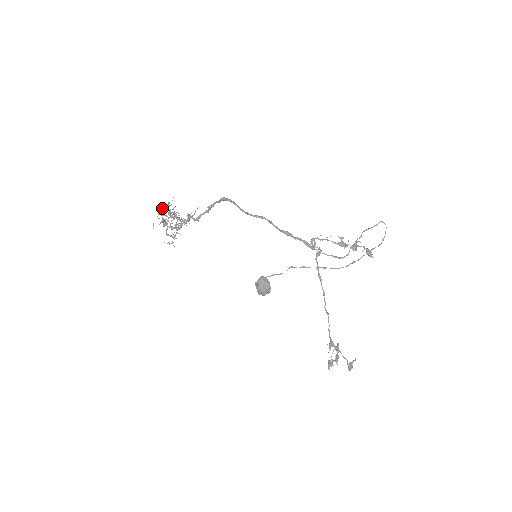
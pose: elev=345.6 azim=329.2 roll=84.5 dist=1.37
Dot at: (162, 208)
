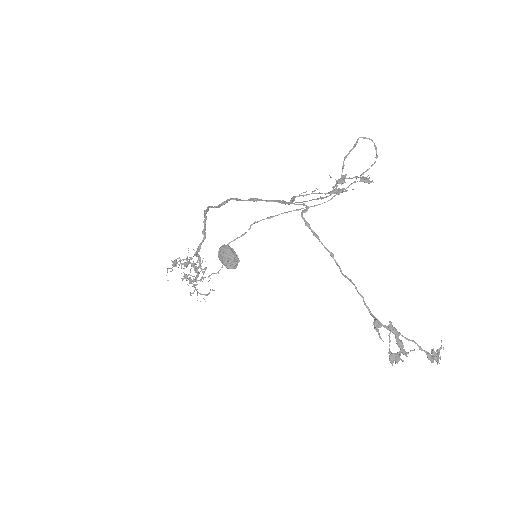
Dot at: (175, 260)
